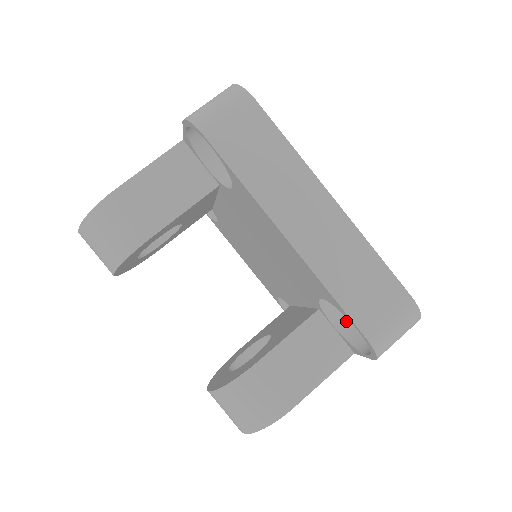
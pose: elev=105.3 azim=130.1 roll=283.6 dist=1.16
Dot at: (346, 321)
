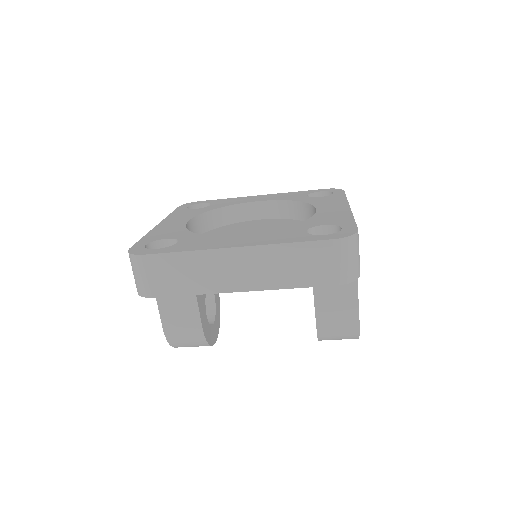
Dot at: occluded
